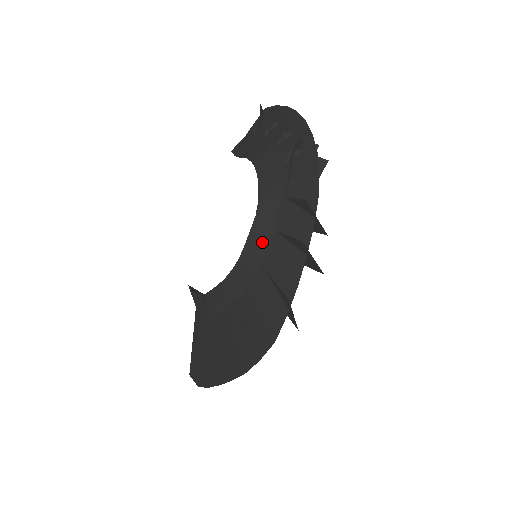
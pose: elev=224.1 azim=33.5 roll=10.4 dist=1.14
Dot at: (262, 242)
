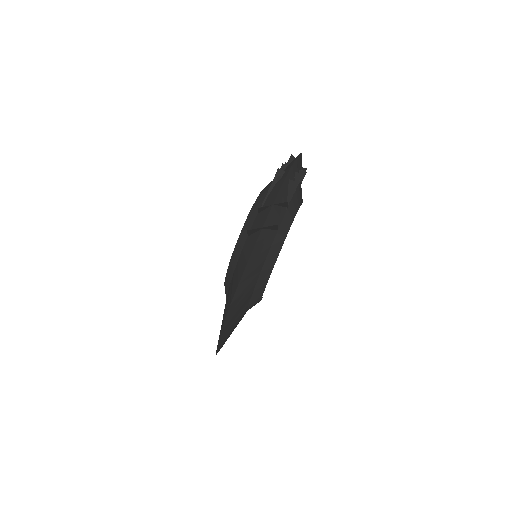
Dot at: (244, 239)
